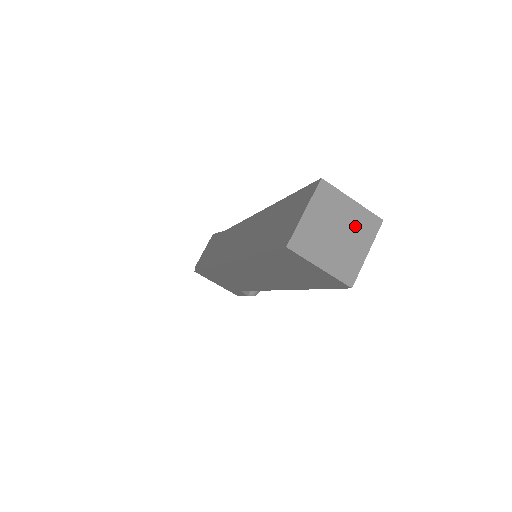
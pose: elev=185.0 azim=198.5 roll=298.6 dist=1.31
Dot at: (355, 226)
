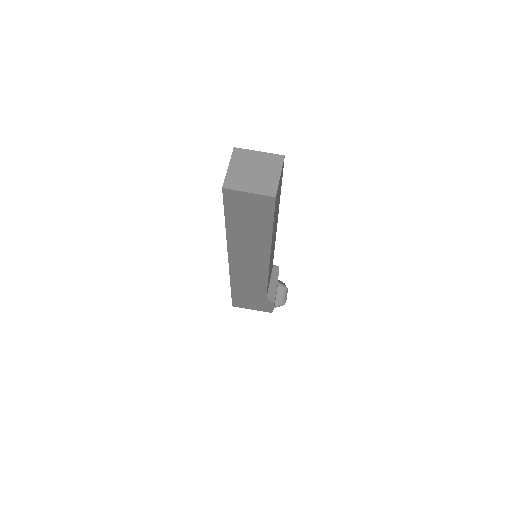
Dot at: (266, 164)
